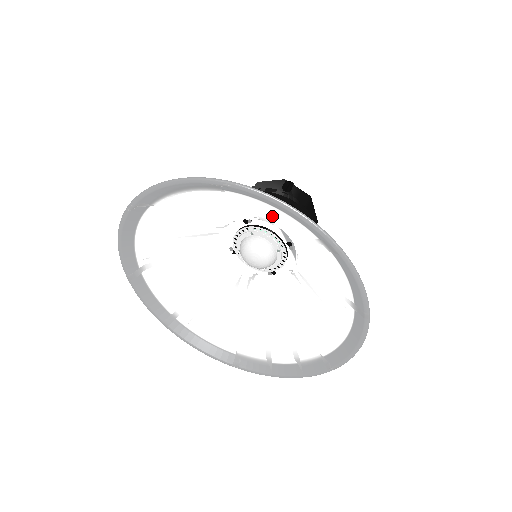
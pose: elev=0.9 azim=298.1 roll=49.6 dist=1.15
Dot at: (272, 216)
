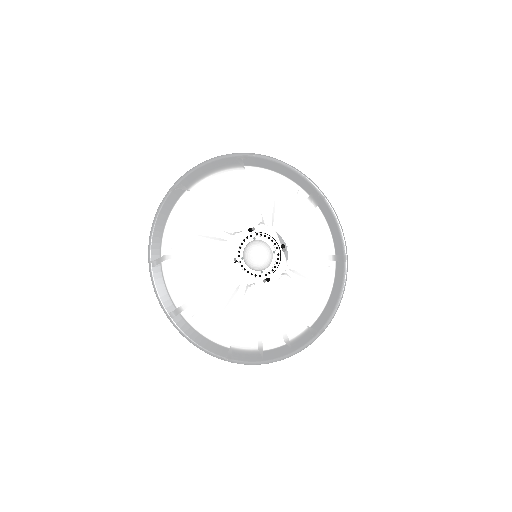
Dot at: (274, 201)
